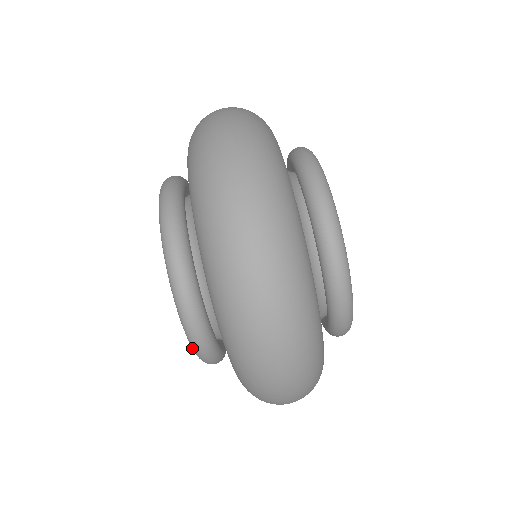
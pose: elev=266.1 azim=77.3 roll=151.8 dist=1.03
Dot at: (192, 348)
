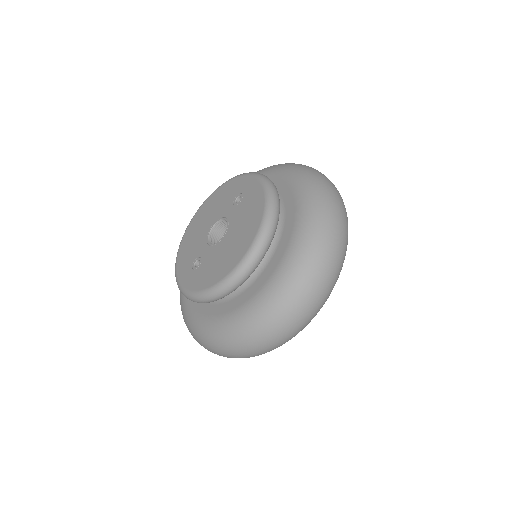
Dot at: (190, 294)
